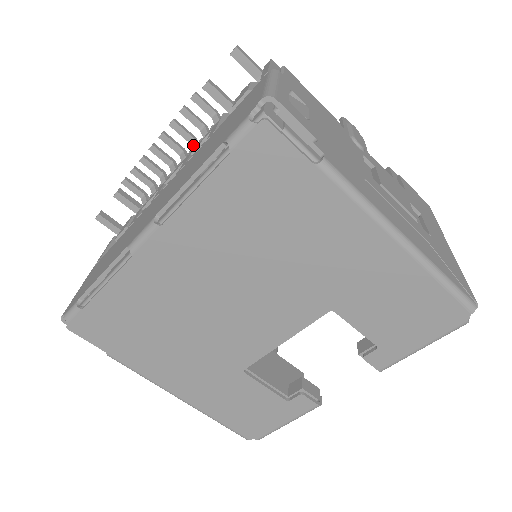
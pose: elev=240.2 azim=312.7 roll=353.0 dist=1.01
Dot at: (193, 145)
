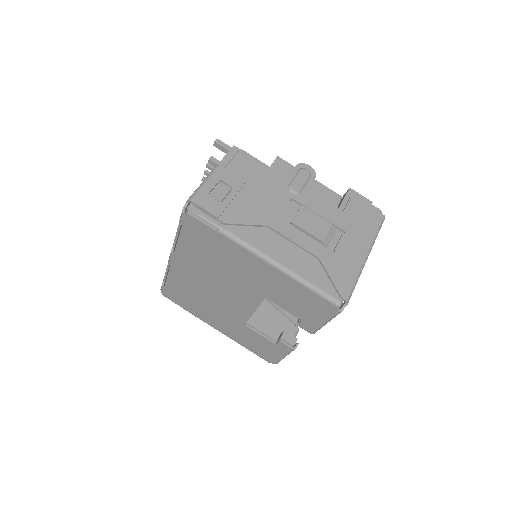
Dot at: occluded
